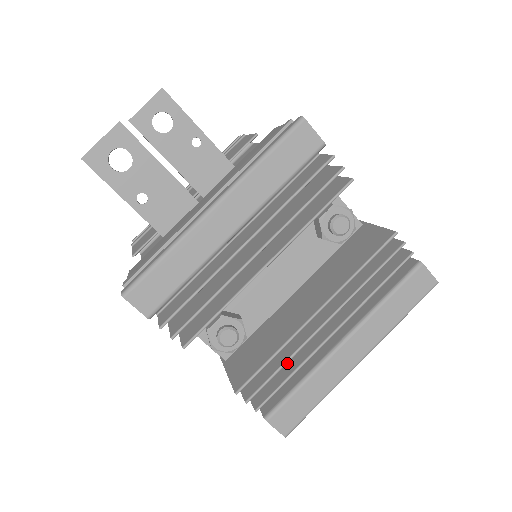
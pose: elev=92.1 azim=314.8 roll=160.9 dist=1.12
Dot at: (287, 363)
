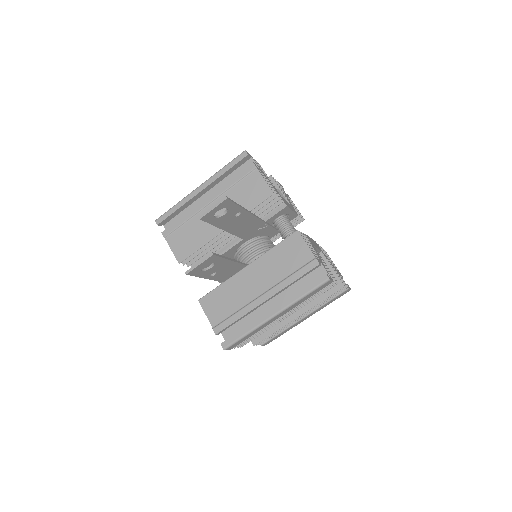
Dot at: occluded
